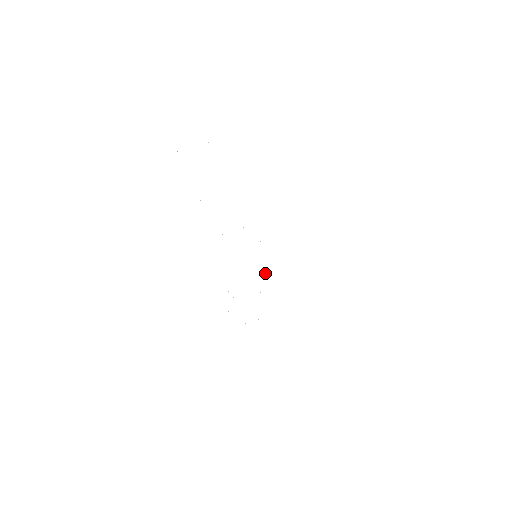
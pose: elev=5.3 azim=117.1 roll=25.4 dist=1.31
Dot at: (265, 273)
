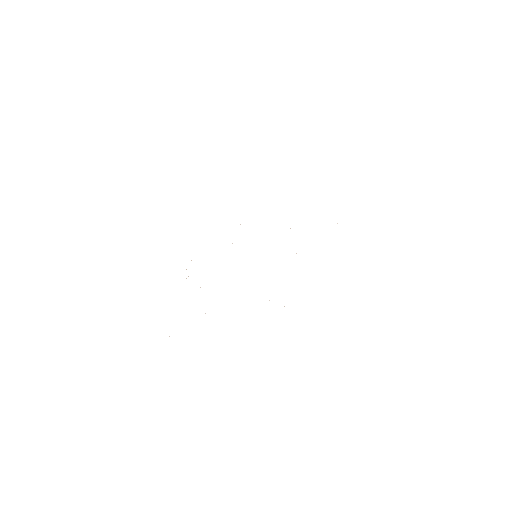
Dot at: occluded
